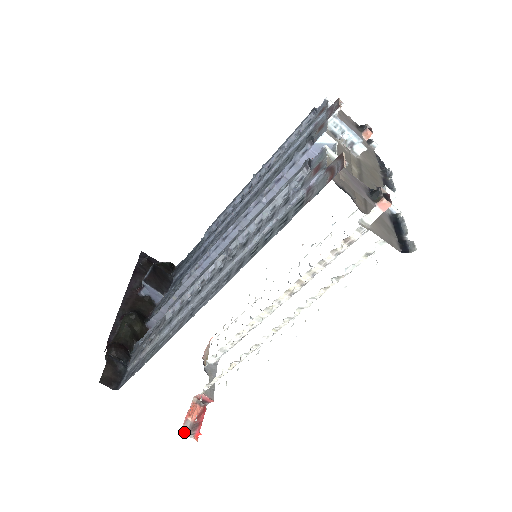
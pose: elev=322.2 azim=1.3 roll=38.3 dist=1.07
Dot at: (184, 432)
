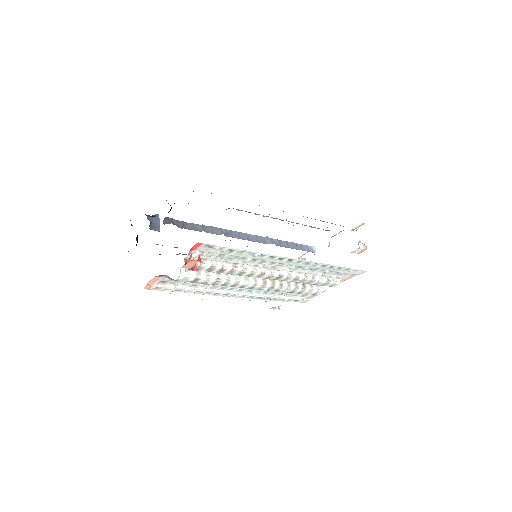
Dot at: (197, 246)
